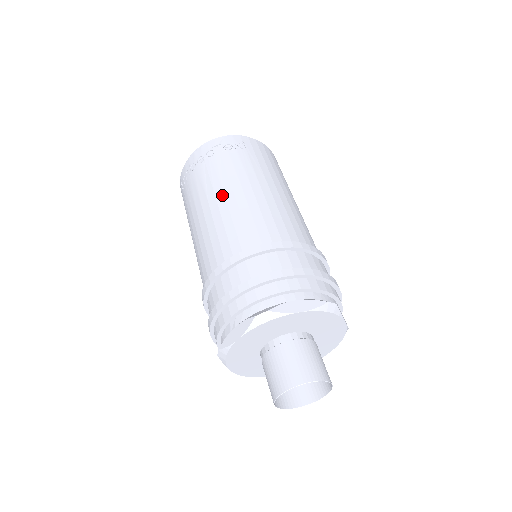
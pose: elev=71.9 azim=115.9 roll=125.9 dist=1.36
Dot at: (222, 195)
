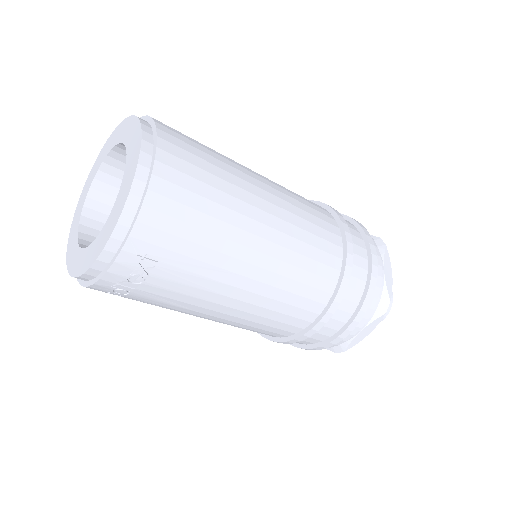
Dot at: (207, 316)
